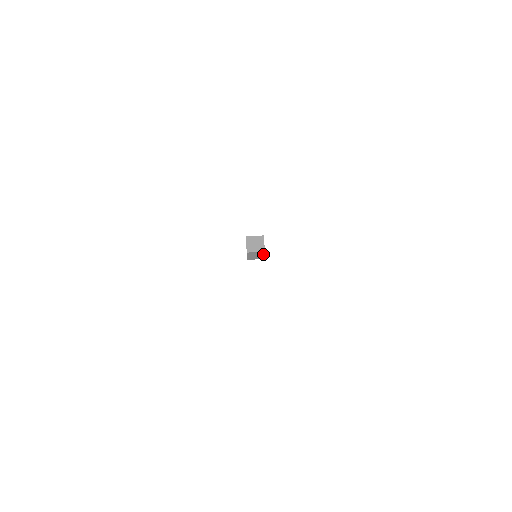
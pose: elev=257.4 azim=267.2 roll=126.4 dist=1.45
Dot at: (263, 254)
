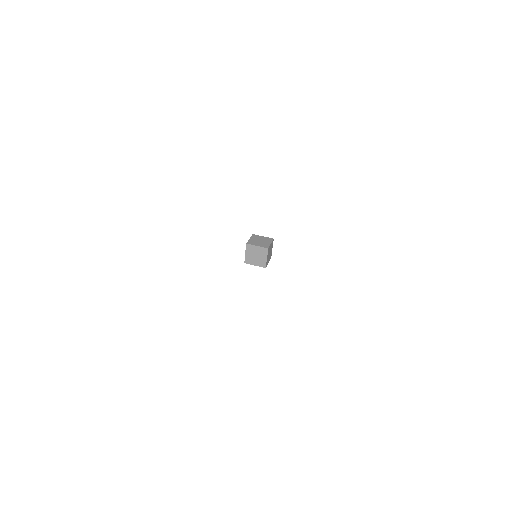
Dot at: (265, 255)
